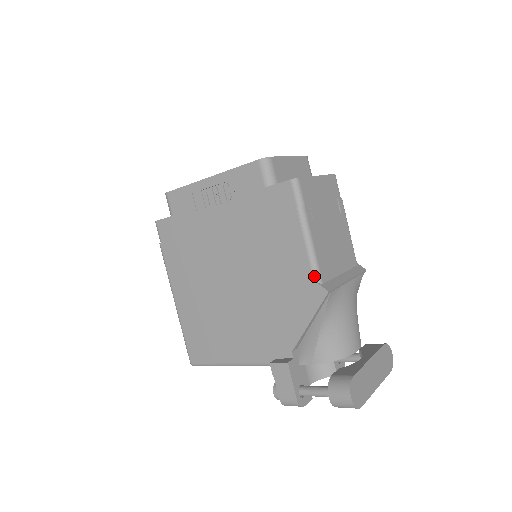
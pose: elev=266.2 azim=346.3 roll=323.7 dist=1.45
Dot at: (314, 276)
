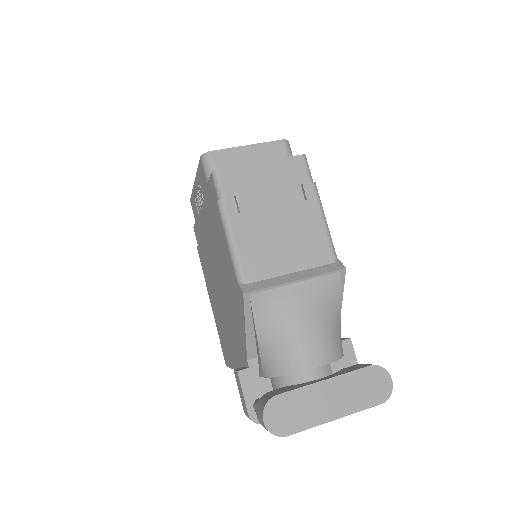
Dot at: (236, 276)
